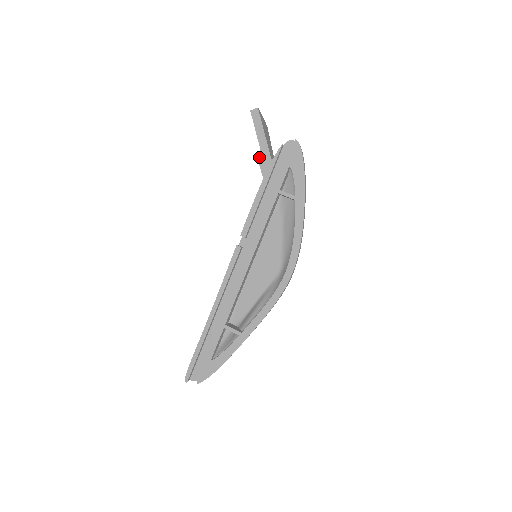
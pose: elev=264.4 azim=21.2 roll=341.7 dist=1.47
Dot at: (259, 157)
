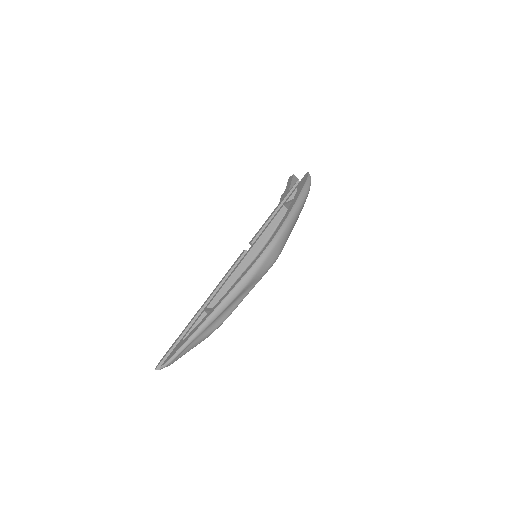
Dot at: (282, 195)
